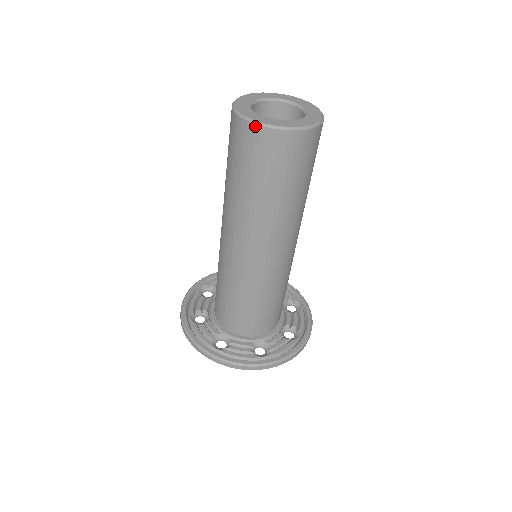
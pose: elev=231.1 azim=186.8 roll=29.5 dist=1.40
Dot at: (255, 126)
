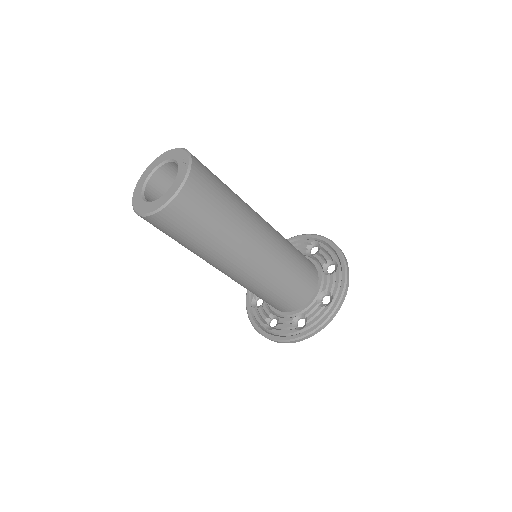
Dot at: occluded
